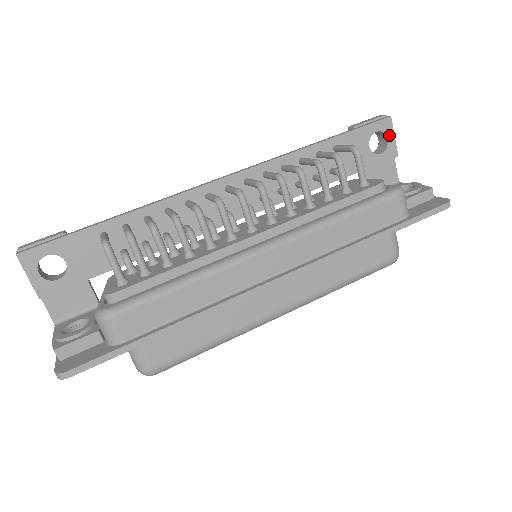
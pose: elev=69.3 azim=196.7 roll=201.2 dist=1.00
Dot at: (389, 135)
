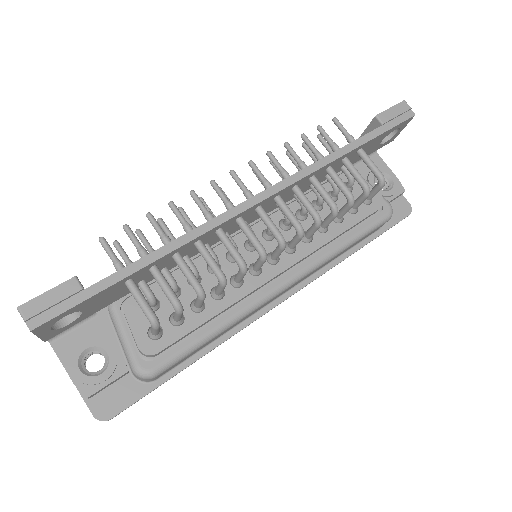
Dot at: (401, 128)
